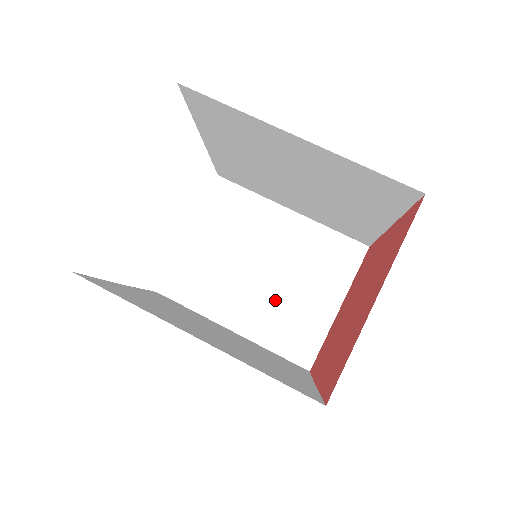
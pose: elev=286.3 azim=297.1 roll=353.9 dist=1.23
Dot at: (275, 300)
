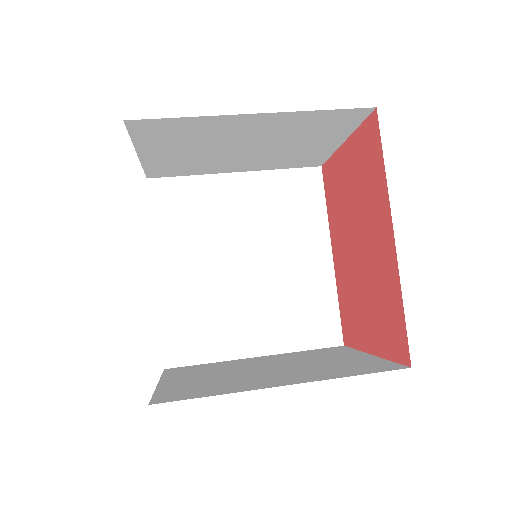
Dot at: (306, 369)
